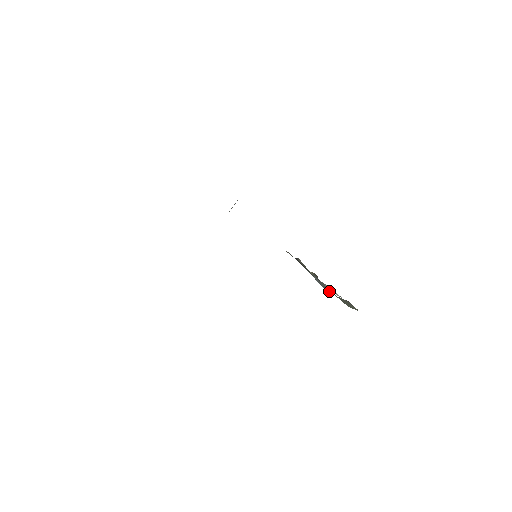
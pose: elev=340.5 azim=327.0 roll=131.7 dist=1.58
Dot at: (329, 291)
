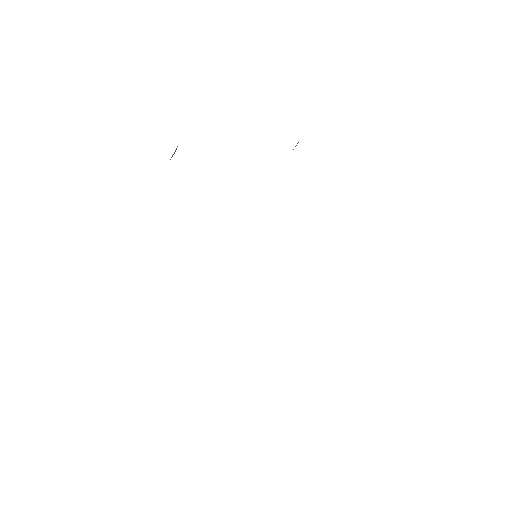
Dot at: occluded
